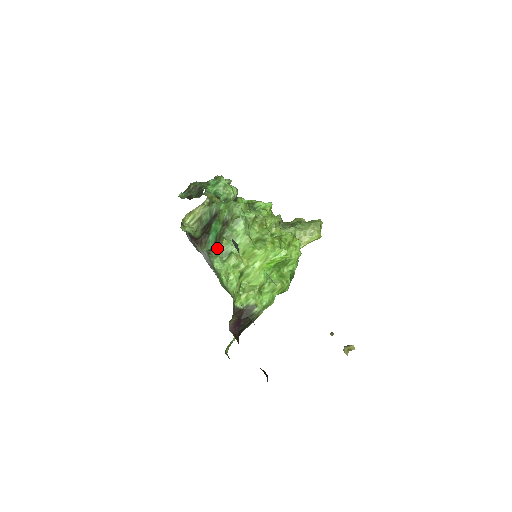
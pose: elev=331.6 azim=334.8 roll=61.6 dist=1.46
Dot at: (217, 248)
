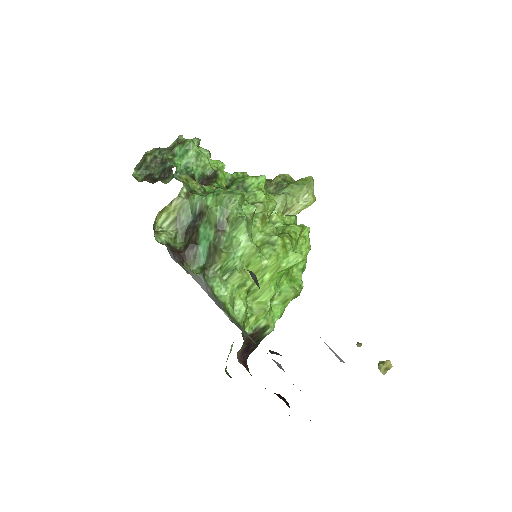
Dot at: (213, 265)
